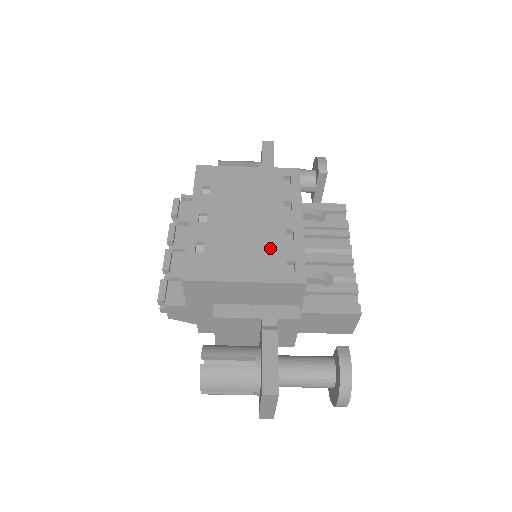
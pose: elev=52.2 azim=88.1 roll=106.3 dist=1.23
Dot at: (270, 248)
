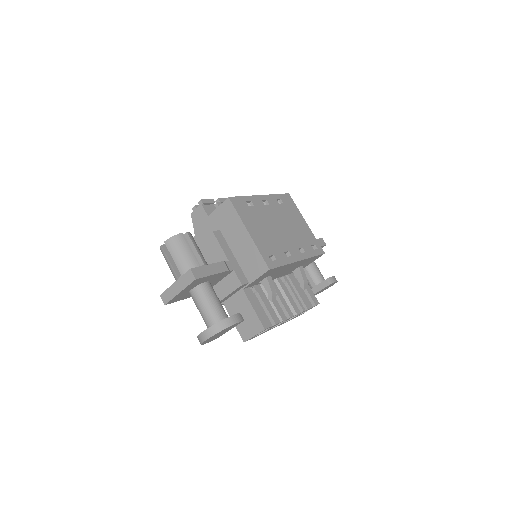
Dot at: (274, 244)
